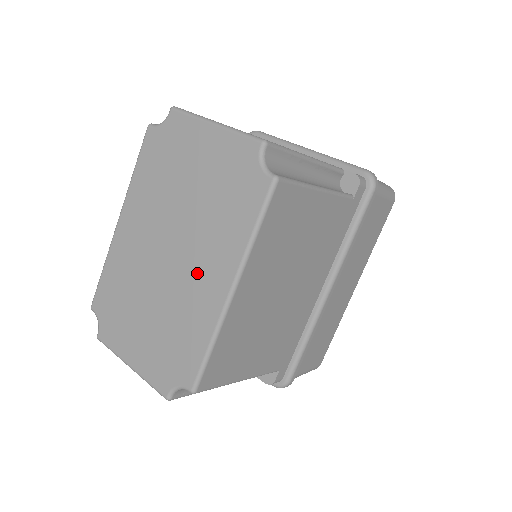
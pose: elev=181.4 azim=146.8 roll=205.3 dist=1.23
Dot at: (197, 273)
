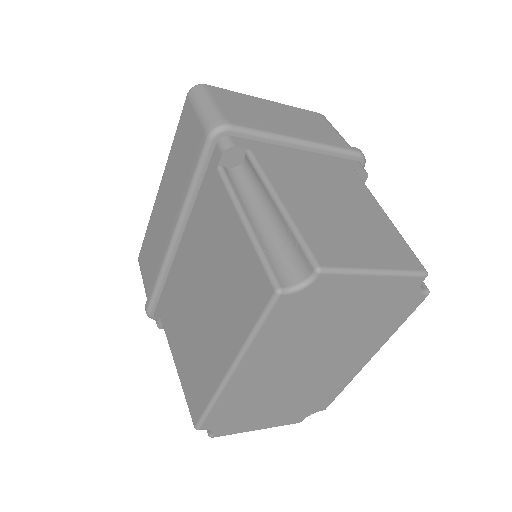
Dot at: (340, 364)
